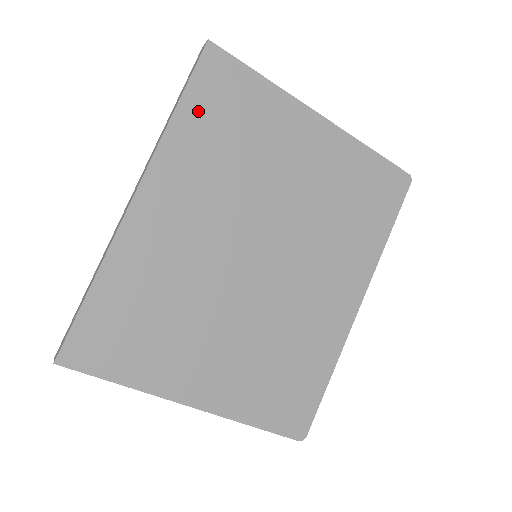
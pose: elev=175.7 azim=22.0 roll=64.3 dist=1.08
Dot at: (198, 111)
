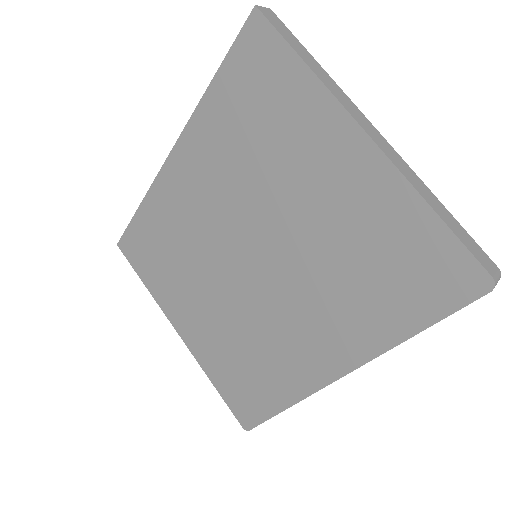
Dot at: (229, 90)
